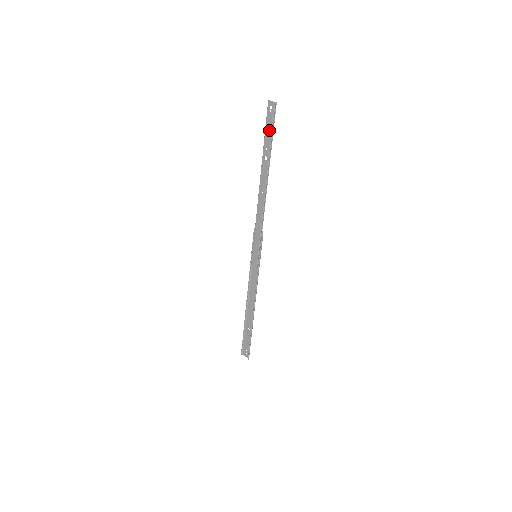
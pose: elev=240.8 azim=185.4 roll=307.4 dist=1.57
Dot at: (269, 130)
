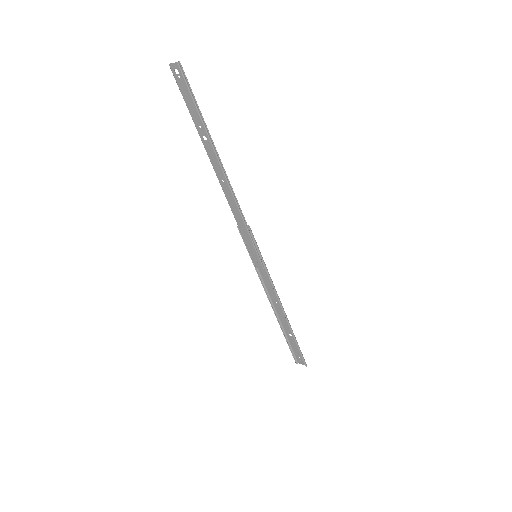
Dot at: (190, 102)
